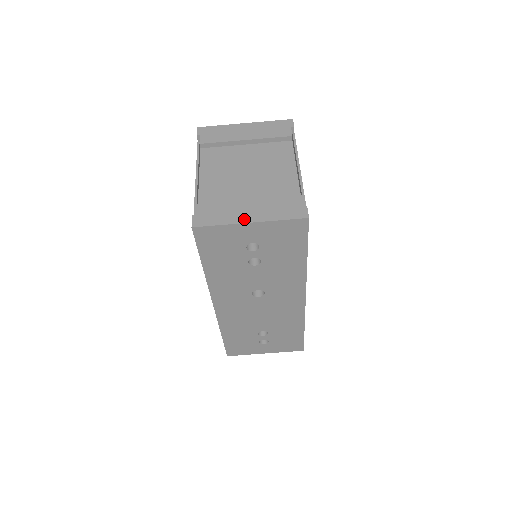
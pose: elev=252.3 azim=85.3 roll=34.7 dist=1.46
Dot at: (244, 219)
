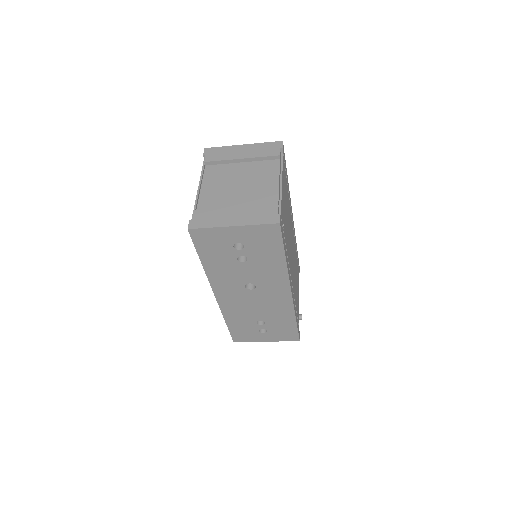
Dot at: (229, 223)
